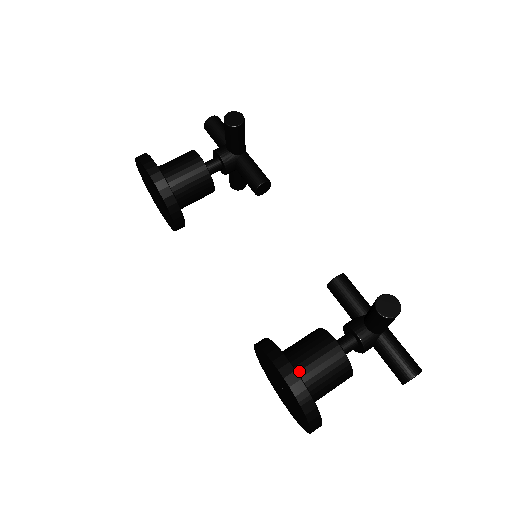
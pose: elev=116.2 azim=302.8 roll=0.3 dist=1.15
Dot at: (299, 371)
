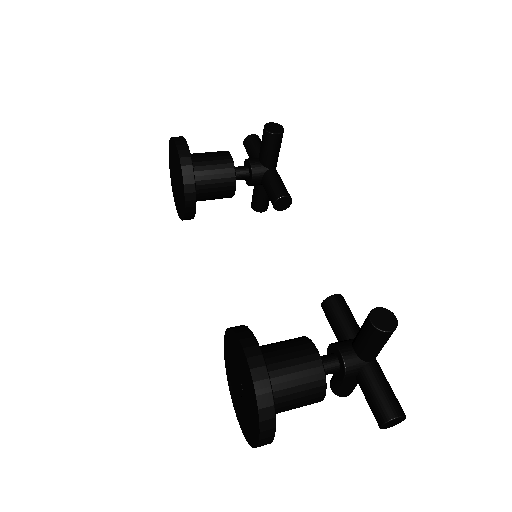
Dot at: occluded
